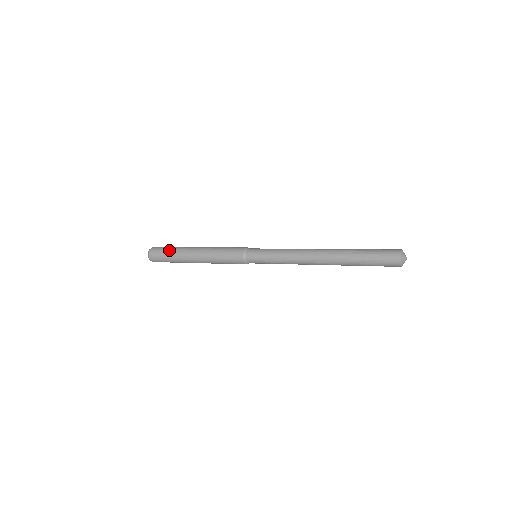
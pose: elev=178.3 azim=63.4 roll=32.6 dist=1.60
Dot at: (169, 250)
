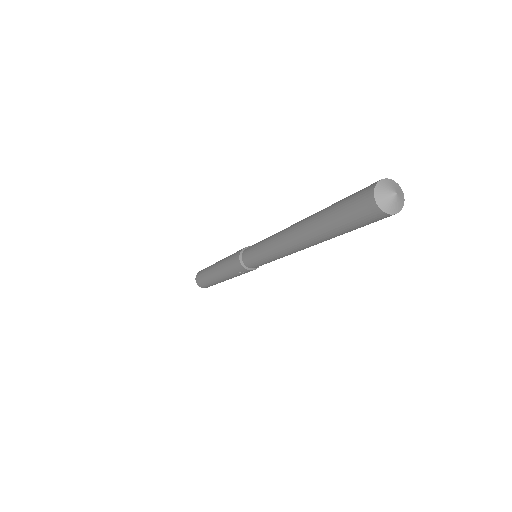
Dot at: occluded
